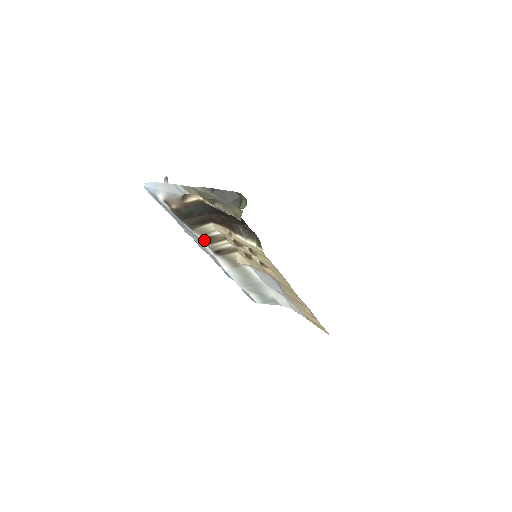
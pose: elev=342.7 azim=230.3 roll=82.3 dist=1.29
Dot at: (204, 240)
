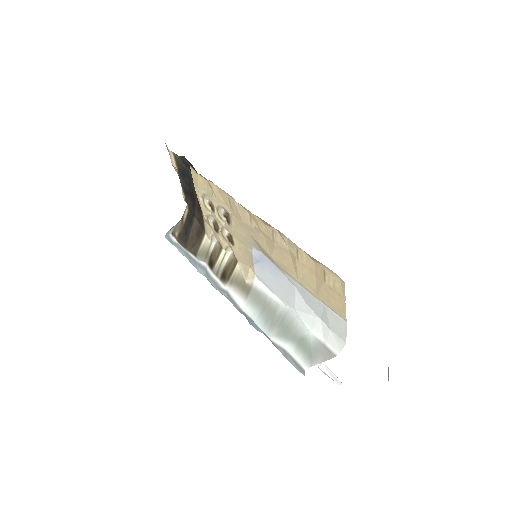
Dot at: (209, 266)
